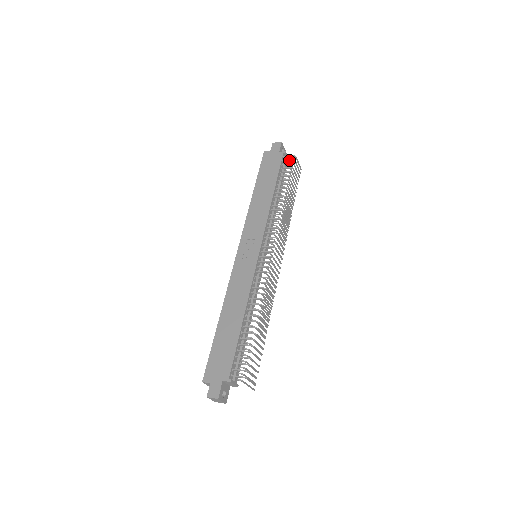
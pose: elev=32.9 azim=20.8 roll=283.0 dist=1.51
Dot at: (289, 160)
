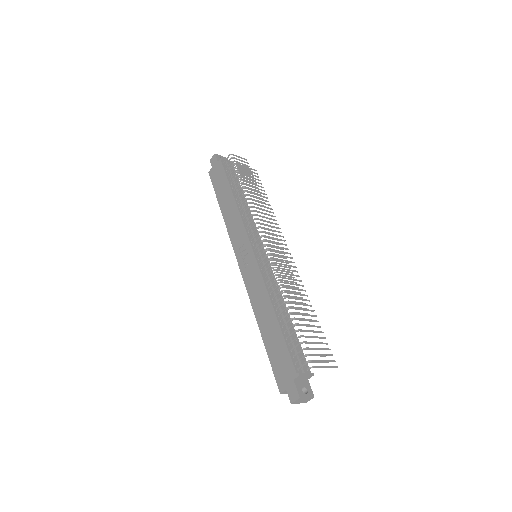
Dot at: (228, 161)
